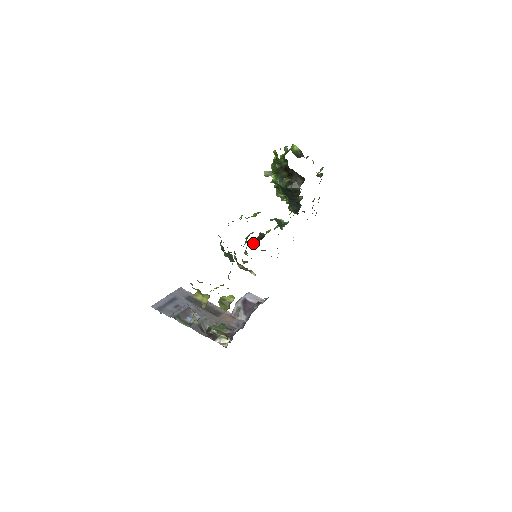
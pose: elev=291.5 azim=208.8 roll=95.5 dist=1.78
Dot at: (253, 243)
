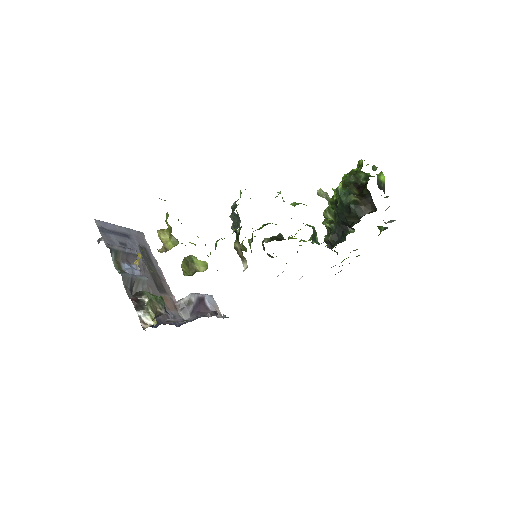
Dot at: (265, 238)
